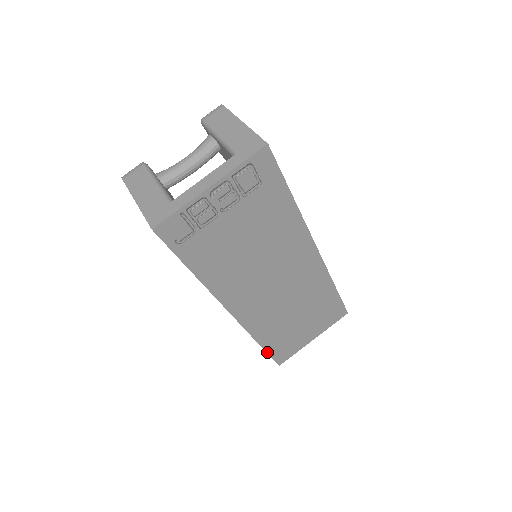
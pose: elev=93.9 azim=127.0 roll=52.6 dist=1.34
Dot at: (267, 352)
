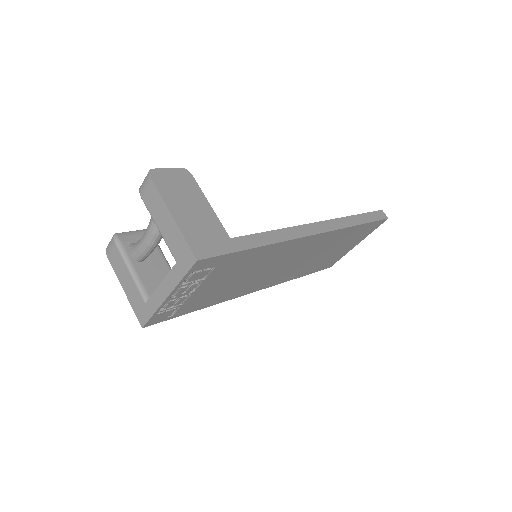
Dot at: (311, 273)
